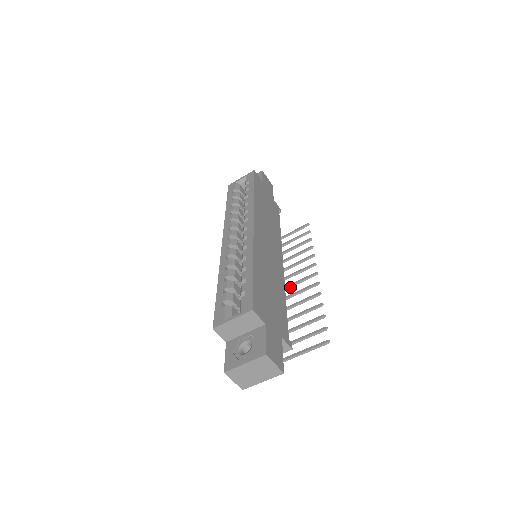
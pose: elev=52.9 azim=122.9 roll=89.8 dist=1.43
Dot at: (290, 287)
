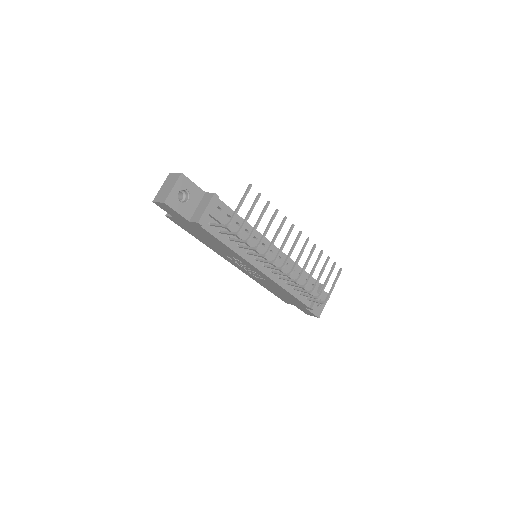
Dot at: (289, 255)
